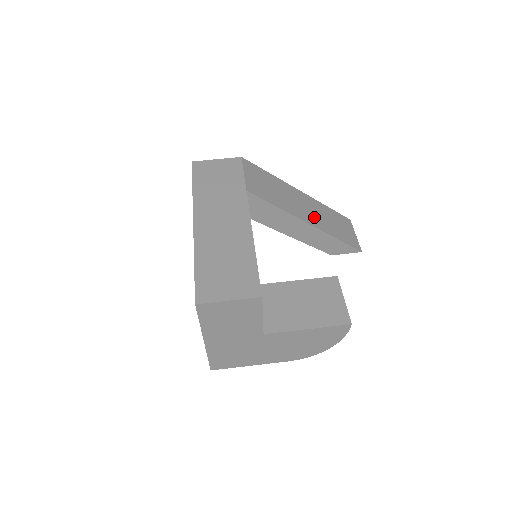
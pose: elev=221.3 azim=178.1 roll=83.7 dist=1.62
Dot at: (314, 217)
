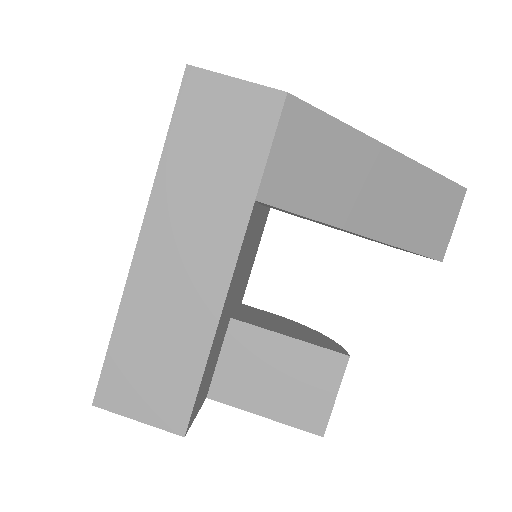
Dot at: (386, 214)
